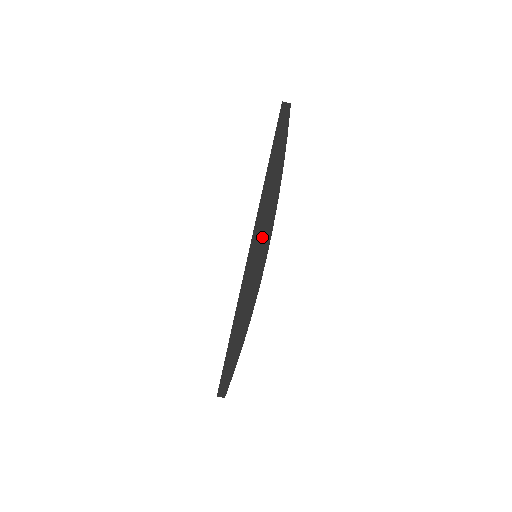
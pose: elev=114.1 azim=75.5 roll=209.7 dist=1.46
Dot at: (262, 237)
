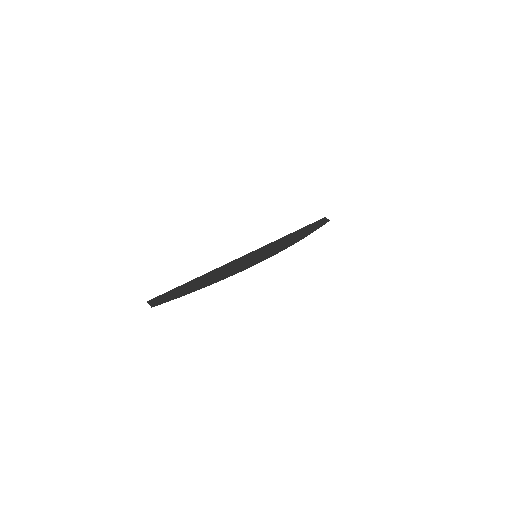
Dot at: (268, 251)
